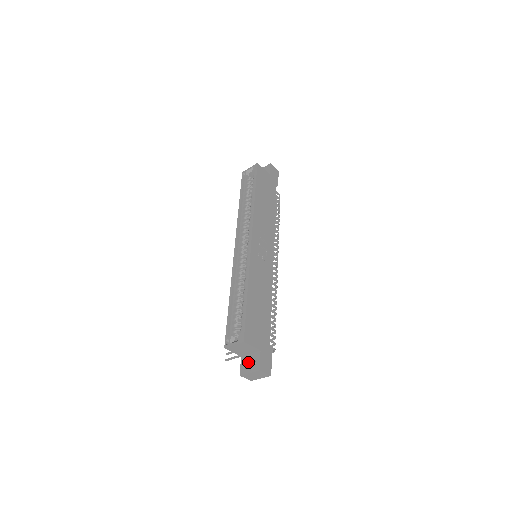
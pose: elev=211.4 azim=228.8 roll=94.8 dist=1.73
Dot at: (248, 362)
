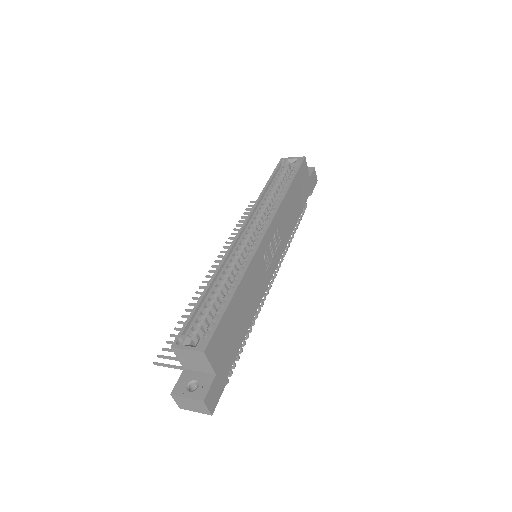
Dot at: (191, 381)
